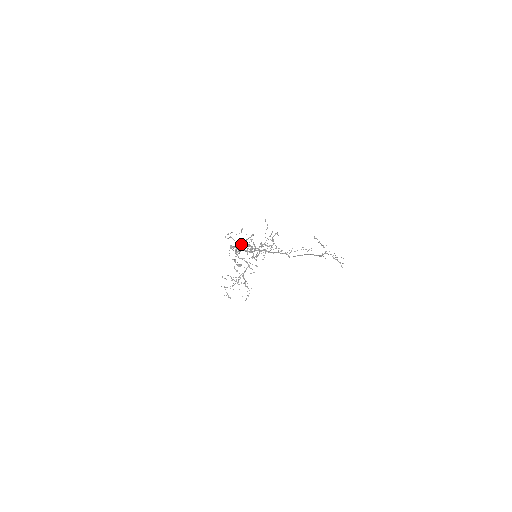
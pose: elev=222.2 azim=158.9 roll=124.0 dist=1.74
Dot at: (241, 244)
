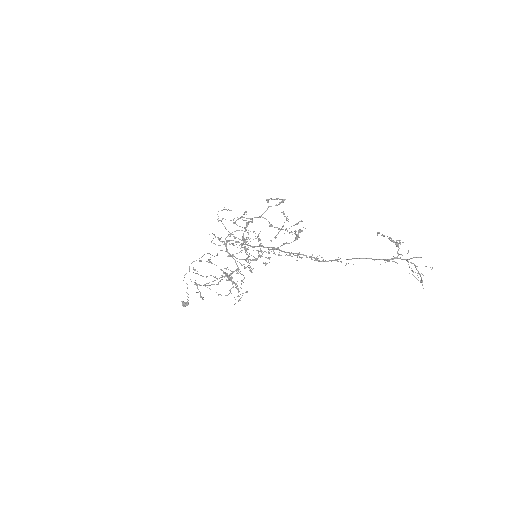
Dot at: (270, 198)
